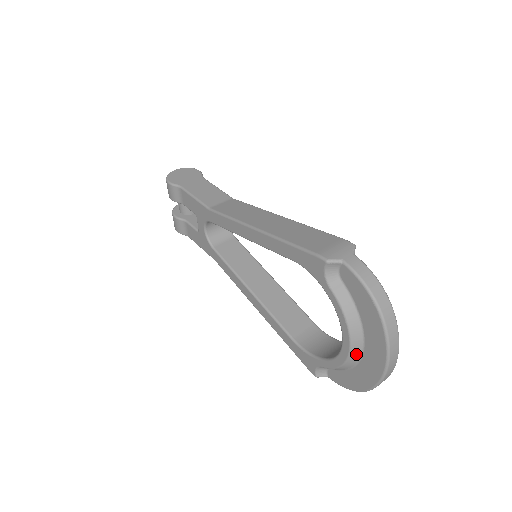
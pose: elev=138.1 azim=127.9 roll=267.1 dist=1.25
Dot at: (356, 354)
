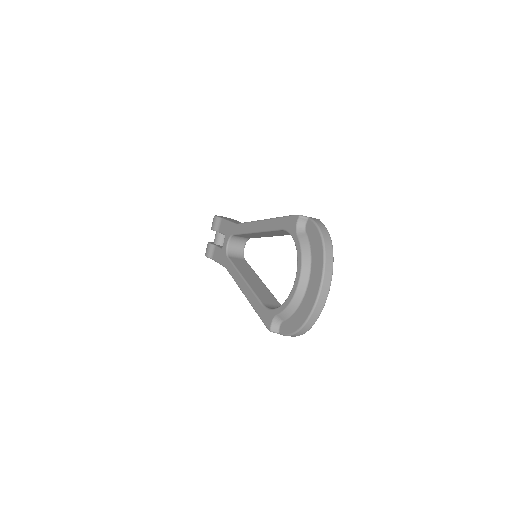
Dot at: (303, 287)
